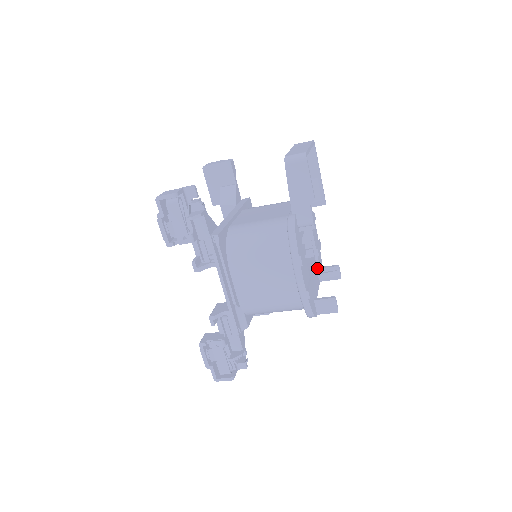
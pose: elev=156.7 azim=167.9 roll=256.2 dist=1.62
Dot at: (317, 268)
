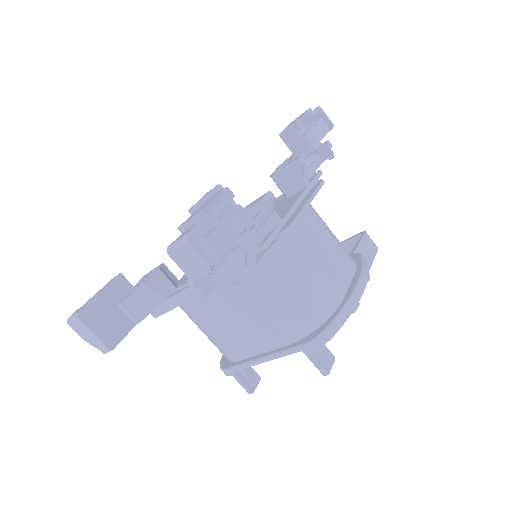
Dot at: occluded
